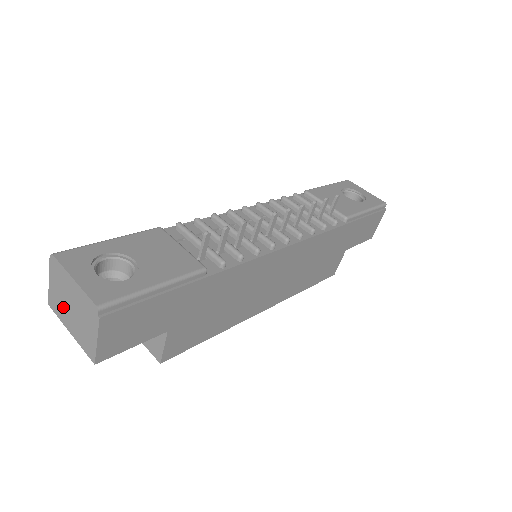
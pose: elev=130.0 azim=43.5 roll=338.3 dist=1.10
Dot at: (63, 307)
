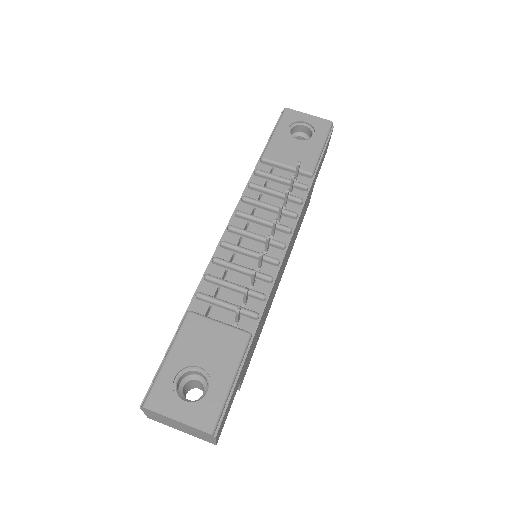
Dot at: (168, 424)
